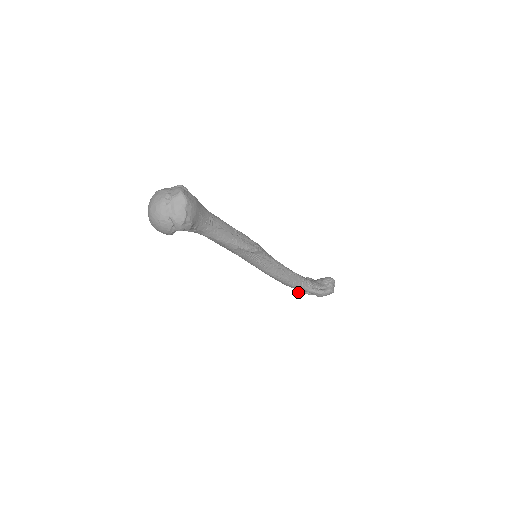
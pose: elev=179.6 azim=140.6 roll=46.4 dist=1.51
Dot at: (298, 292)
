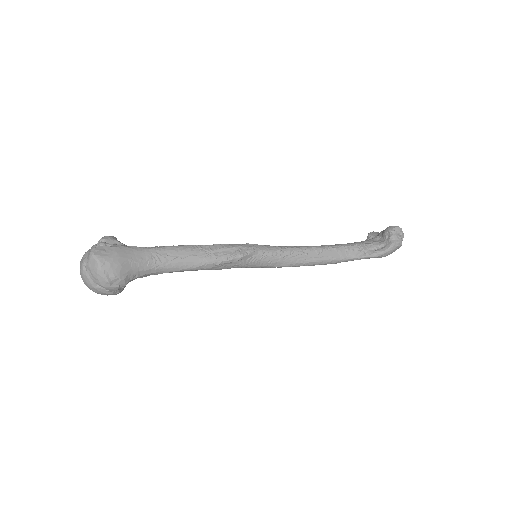
Dot at: occluded
